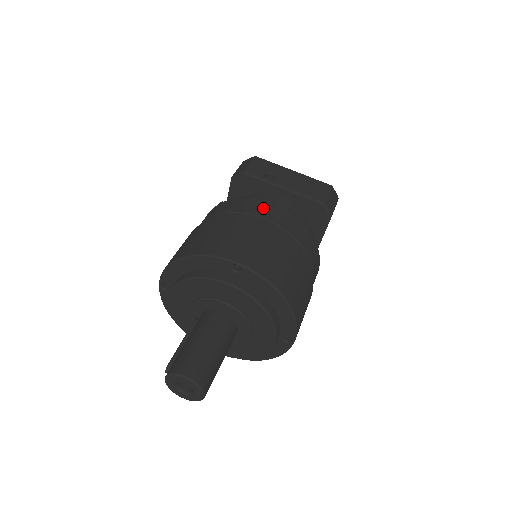
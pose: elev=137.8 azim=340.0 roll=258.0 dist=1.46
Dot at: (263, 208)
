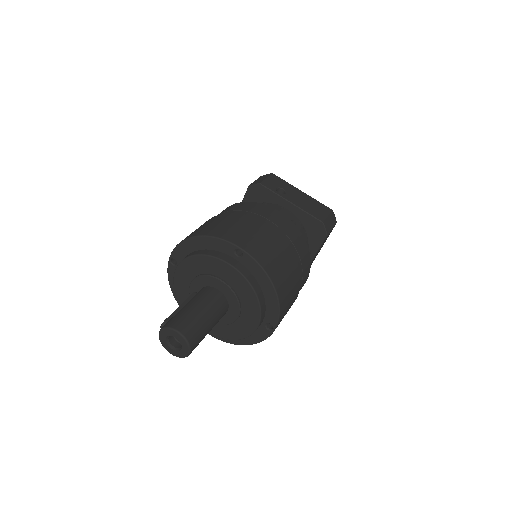
Dot at: (270, 213)
